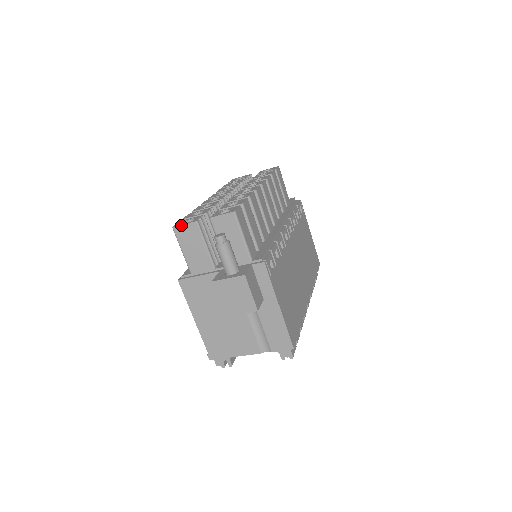
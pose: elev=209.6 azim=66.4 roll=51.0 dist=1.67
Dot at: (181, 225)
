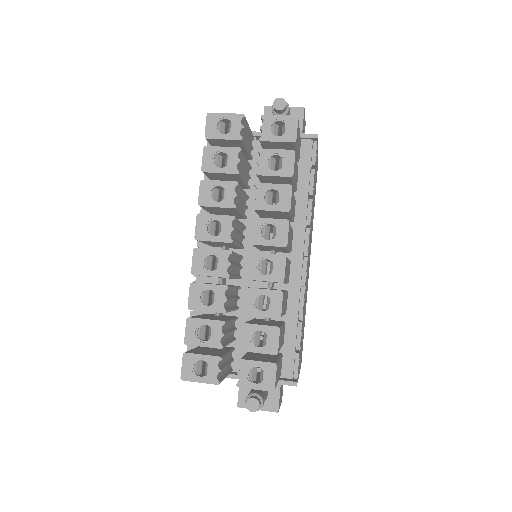
Dot at: occluded
